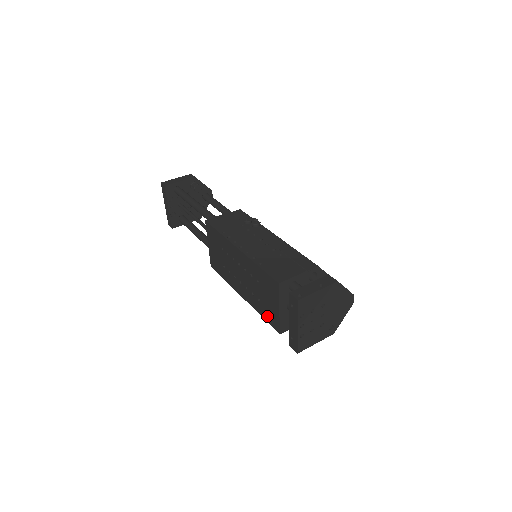
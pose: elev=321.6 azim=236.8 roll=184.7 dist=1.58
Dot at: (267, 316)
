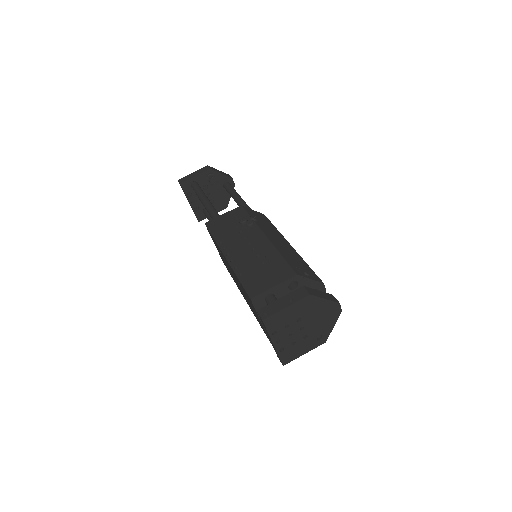
Dot at: (259, 323)
